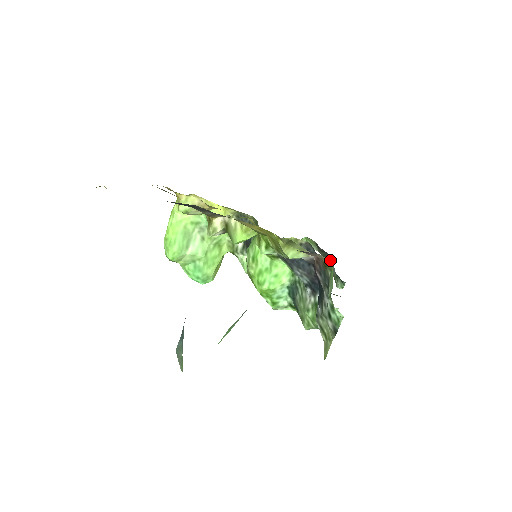
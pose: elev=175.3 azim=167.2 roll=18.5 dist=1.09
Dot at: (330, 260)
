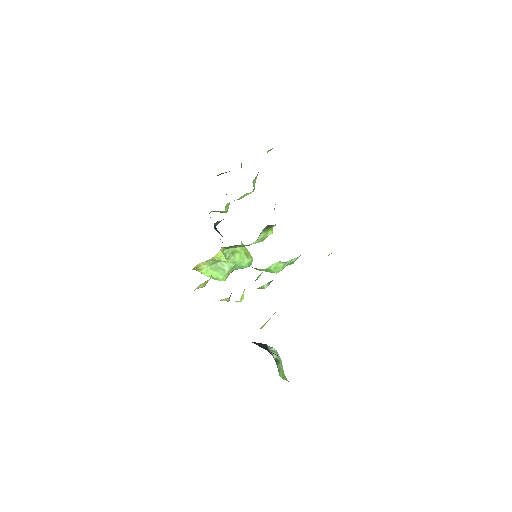
Dot at: occluded
